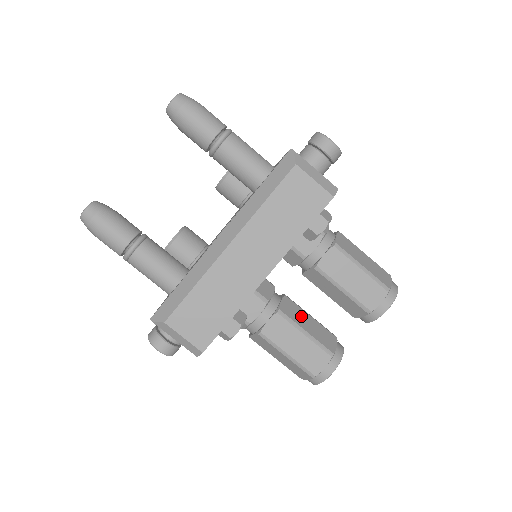
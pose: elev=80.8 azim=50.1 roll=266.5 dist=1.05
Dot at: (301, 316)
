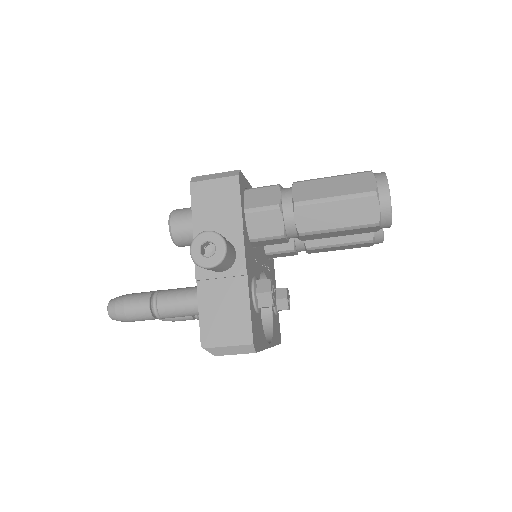
Dot at: occluded
